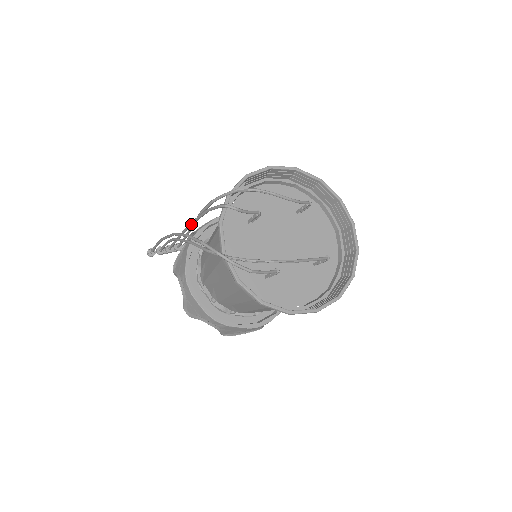
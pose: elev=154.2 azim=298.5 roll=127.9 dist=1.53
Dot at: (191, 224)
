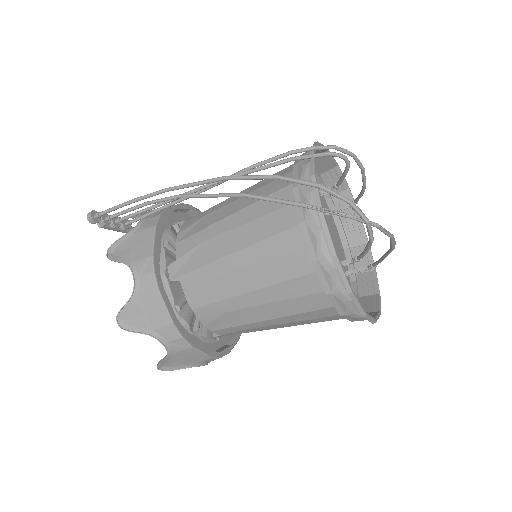
Dot at: occluded
